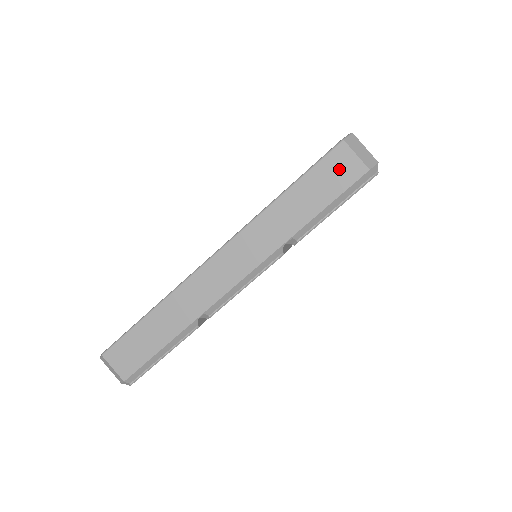
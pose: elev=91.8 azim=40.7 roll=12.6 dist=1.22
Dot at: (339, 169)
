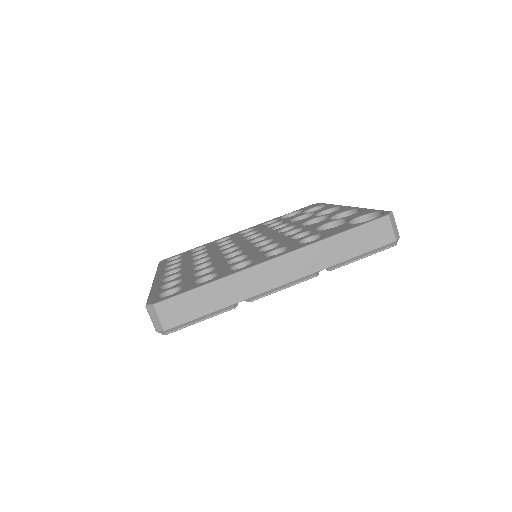
Dot at: (379, 233)
